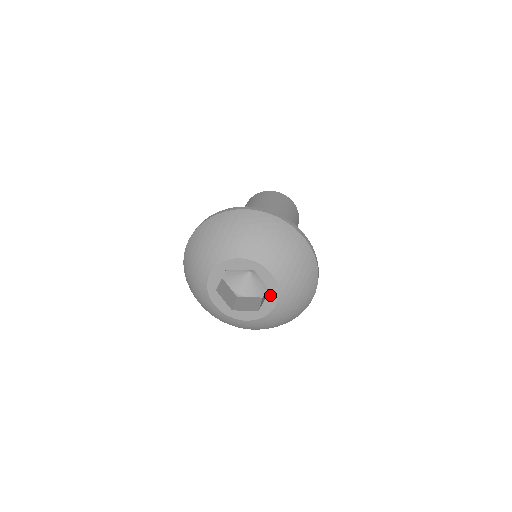
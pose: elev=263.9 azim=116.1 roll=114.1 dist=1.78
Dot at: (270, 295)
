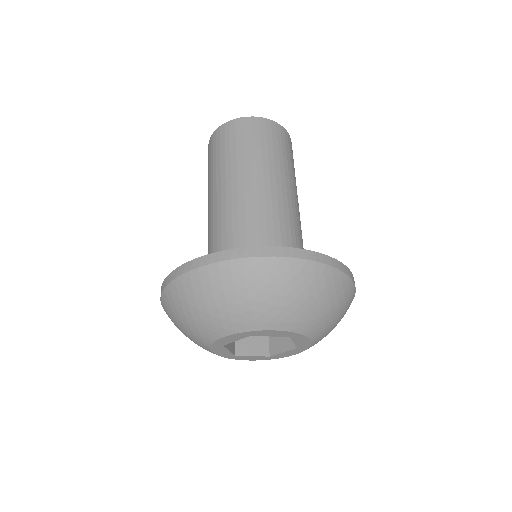
Dot at: (294, 339)
